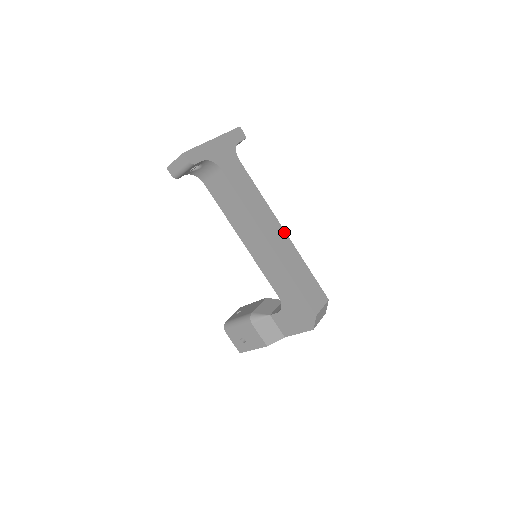
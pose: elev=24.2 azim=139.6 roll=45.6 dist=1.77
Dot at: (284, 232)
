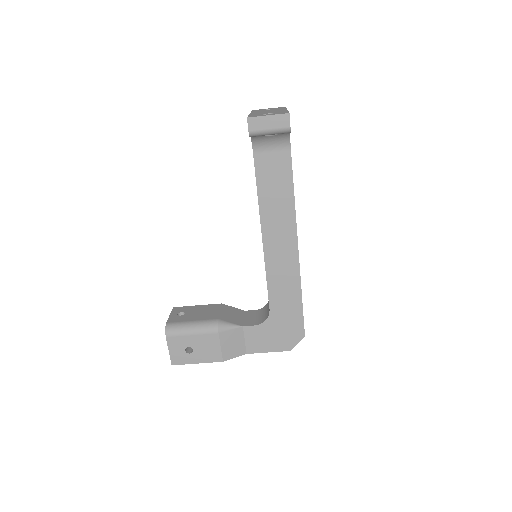
Dot at: occluded
